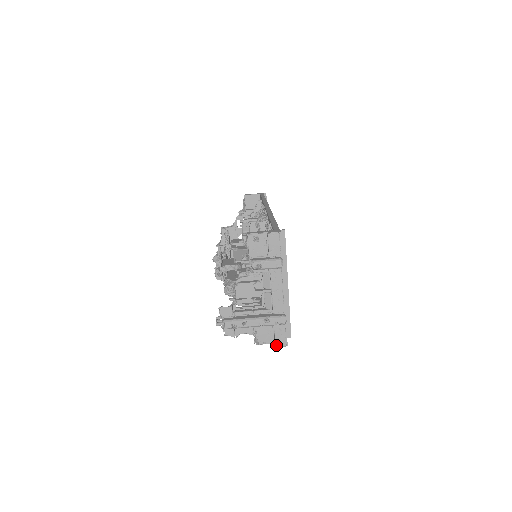
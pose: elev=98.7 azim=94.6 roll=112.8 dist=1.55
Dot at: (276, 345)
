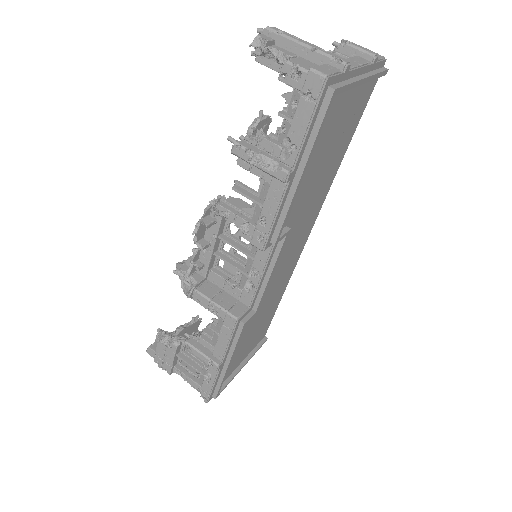
Dot at: (313, 68)
